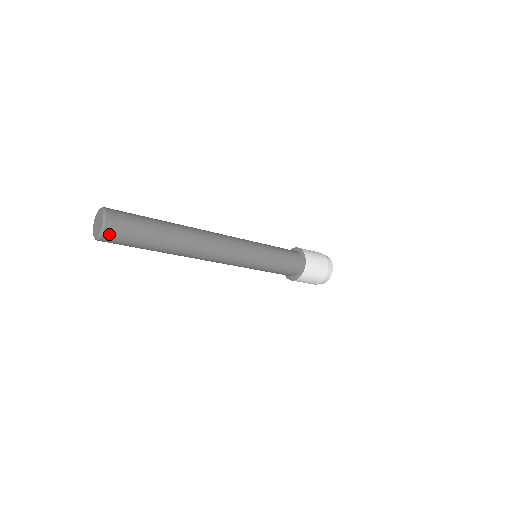
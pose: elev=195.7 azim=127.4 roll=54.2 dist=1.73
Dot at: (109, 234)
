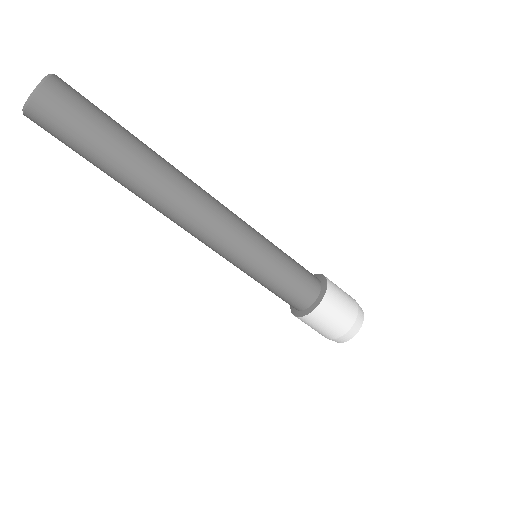
Dot at: (36, 113)
